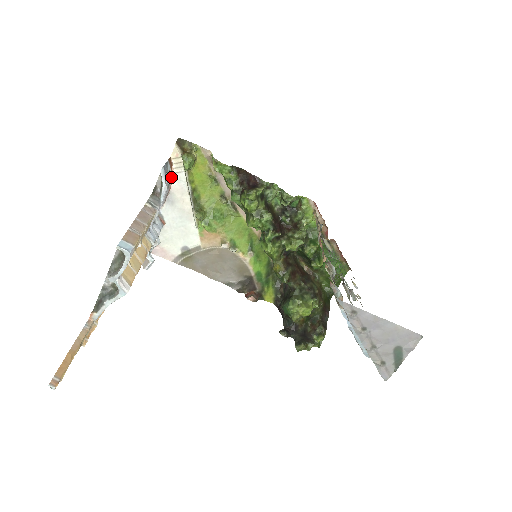
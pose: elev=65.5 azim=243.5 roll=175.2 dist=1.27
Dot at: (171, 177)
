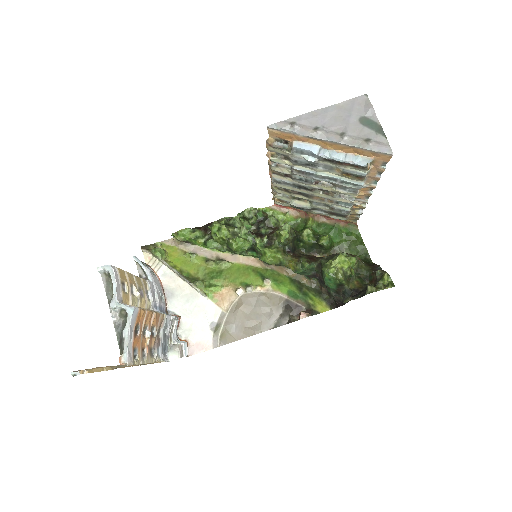
Dot at: (154, 273)
